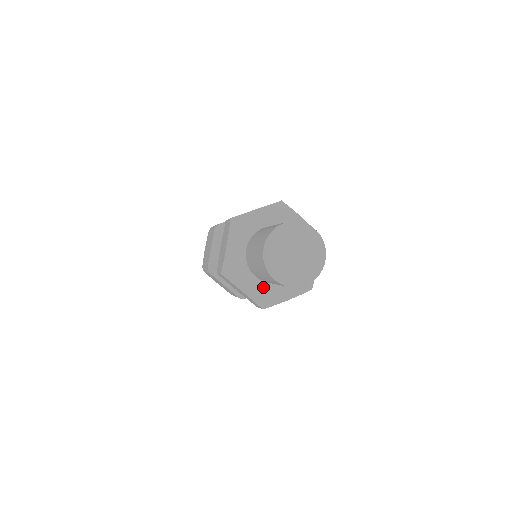
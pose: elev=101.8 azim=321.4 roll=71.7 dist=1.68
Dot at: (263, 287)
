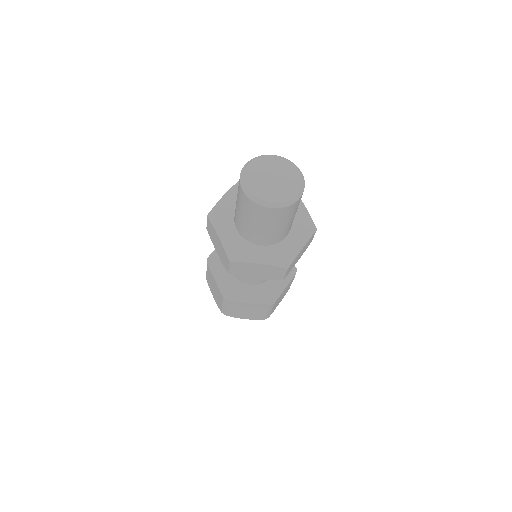
Dot at: (273, 250)
